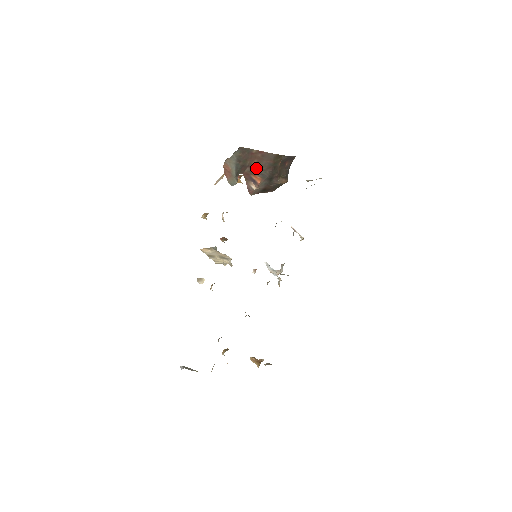
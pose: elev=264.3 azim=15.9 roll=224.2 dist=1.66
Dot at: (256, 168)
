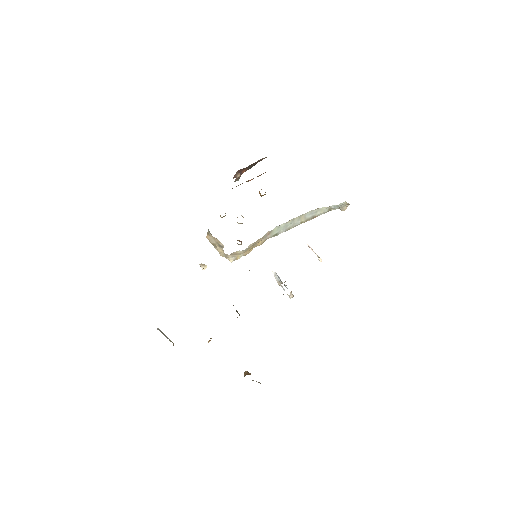
Dot at: occluded
